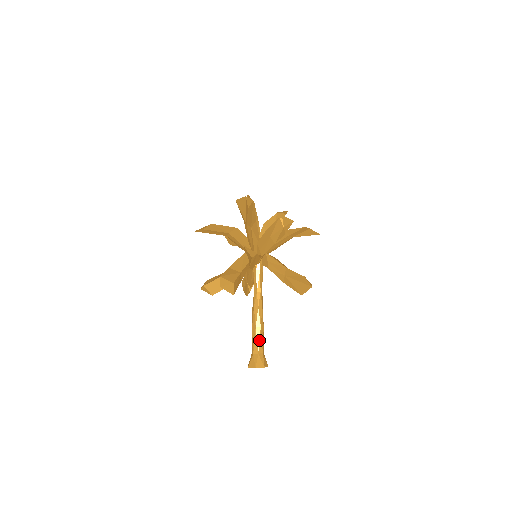
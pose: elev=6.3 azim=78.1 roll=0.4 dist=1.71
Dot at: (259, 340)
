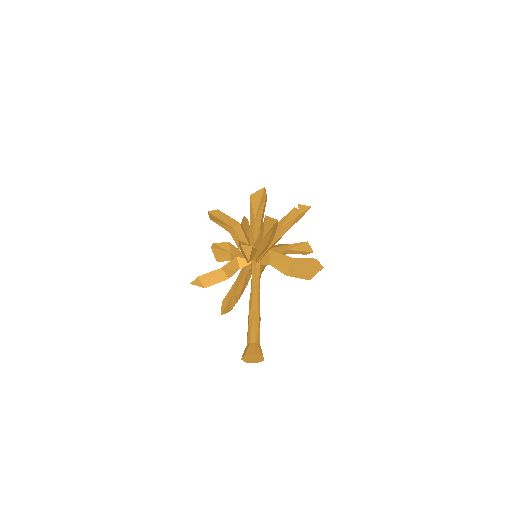
Dot at: (257, 329)
